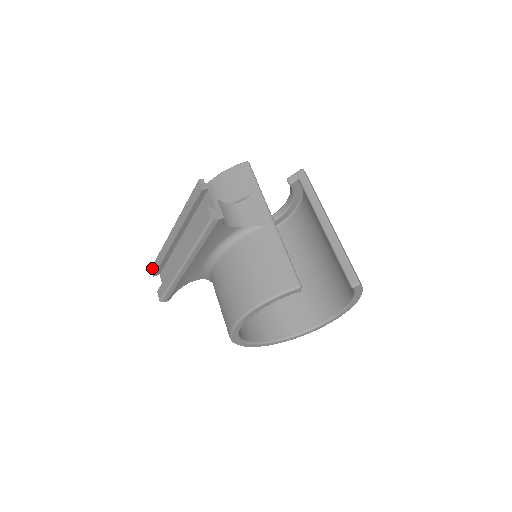
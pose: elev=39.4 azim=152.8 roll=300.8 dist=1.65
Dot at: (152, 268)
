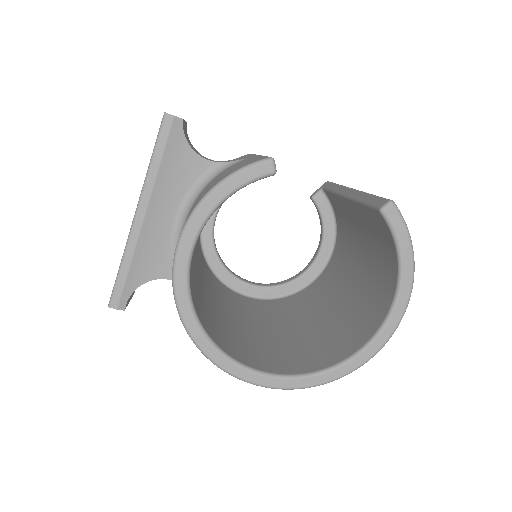
Dot at: occluded
